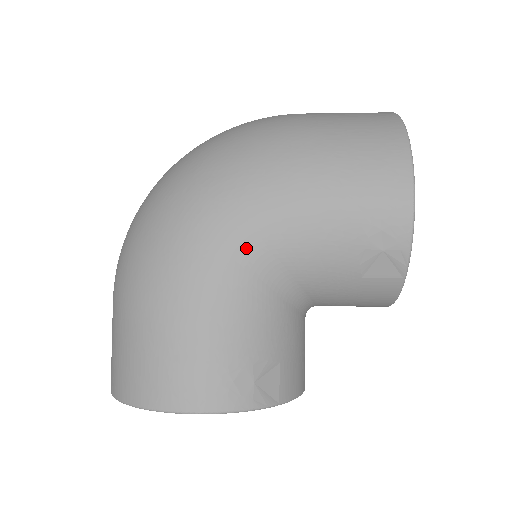
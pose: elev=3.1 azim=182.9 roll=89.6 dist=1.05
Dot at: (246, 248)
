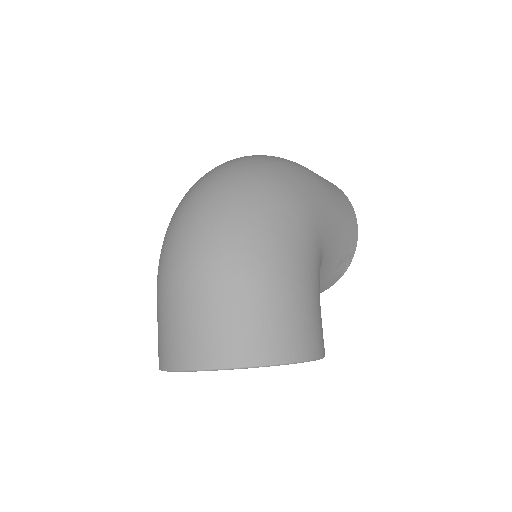
Dot at: (320, 242)
